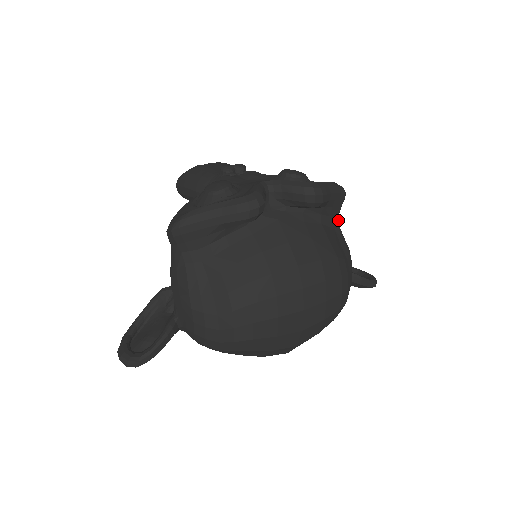
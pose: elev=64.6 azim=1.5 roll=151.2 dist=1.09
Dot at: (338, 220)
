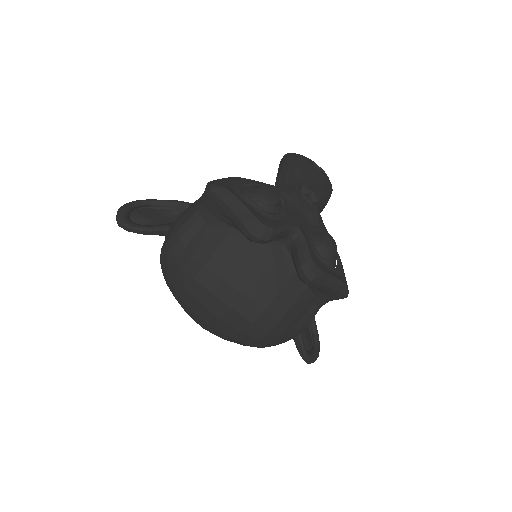
Dot at: (324, 303)
